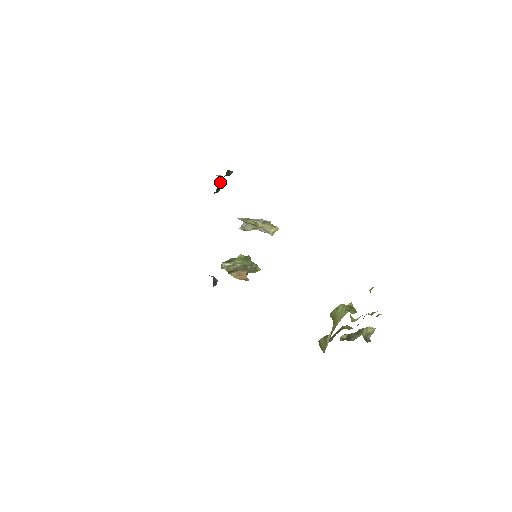
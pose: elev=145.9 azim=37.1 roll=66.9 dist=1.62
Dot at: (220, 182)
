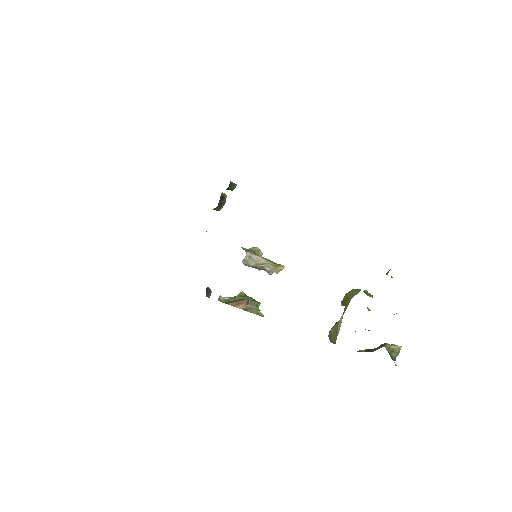
Dot at: (223, 197)
